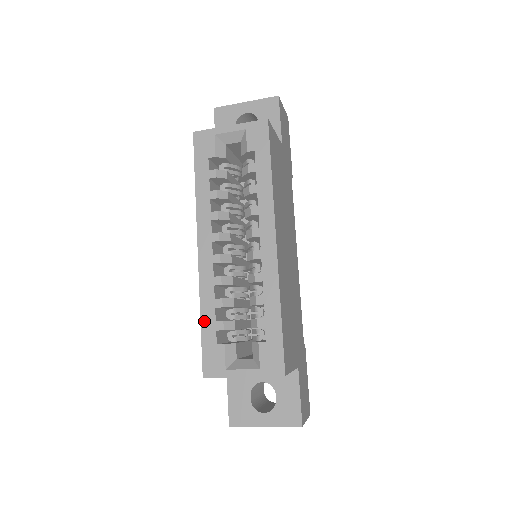
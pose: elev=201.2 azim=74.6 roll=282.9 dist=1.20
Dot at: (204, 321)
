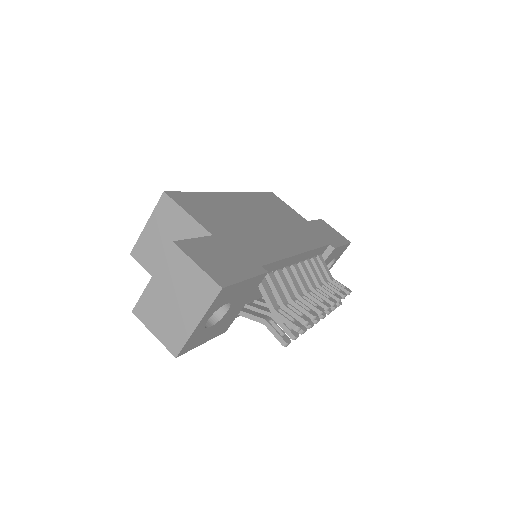
Dot at: occluded
